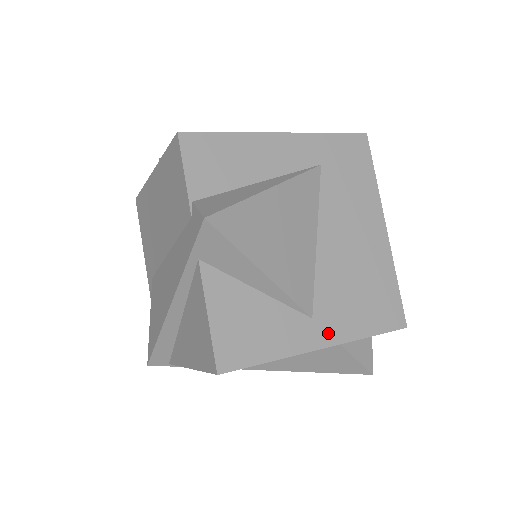
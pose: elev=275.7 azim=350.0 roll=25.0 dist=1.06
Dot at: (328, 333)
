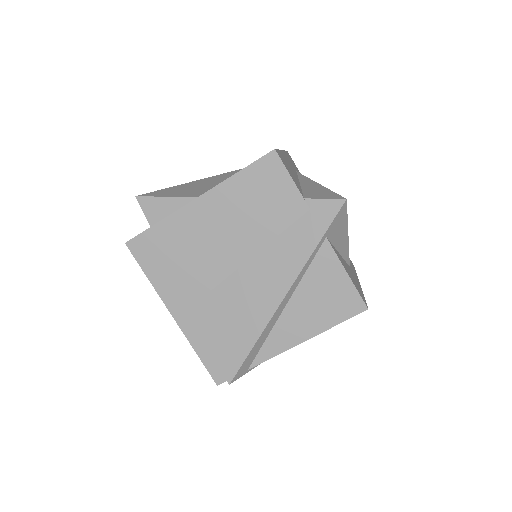
Dot at: occluded
